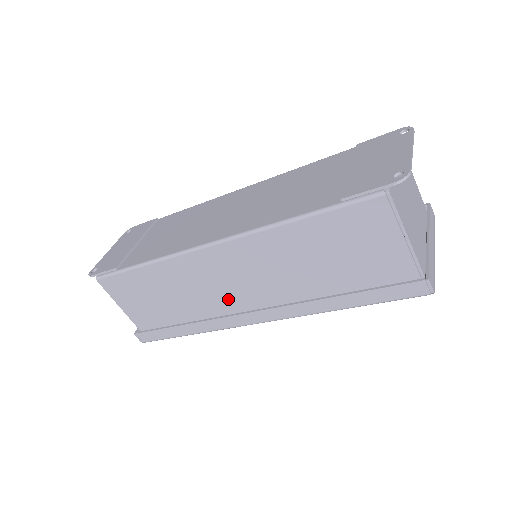
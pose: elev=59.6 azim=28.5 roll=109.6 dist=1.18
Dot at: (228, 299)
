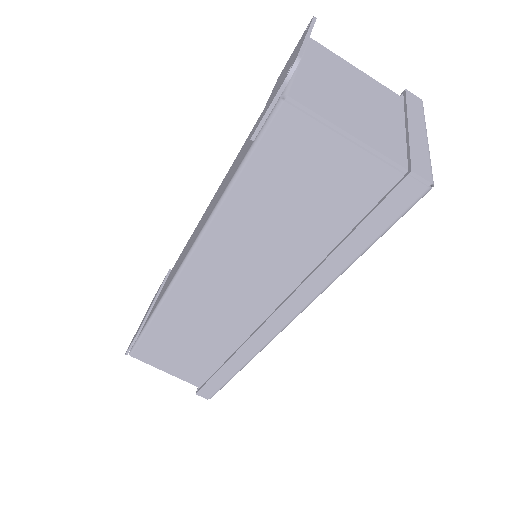
Dot at: (241, 315)
